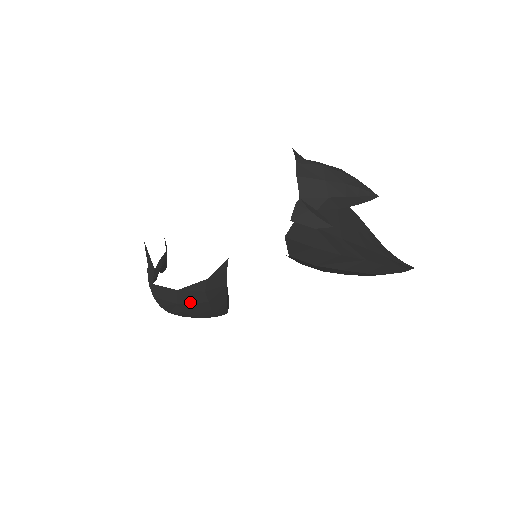
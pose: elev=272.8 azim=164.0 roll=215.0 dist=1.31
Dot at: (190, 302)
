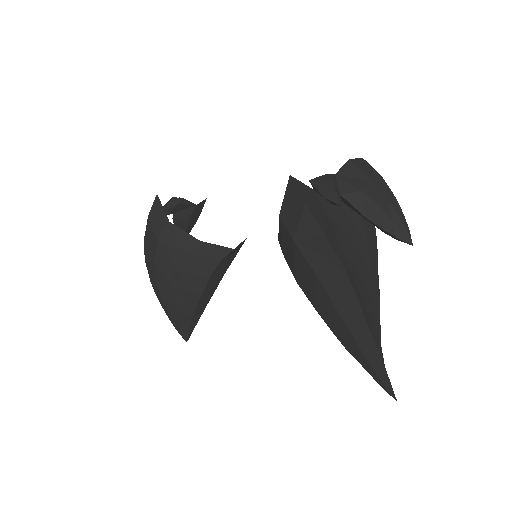
Dot at: (168, 251)
